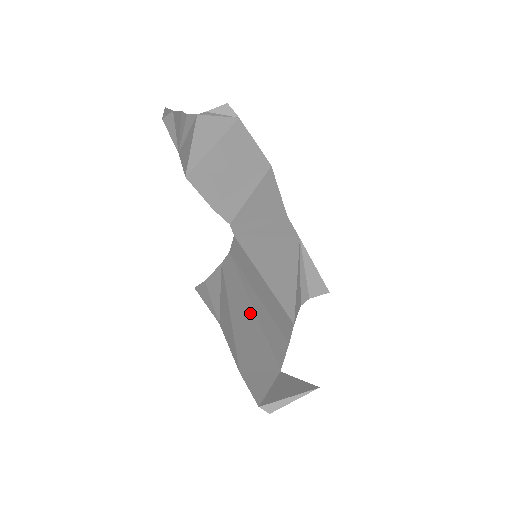
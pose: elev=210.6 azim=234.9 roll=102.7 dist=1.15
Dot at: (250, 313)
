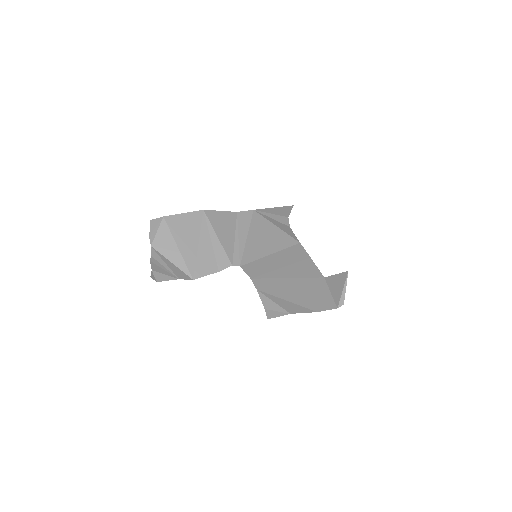
Dot at: (288, 283)
